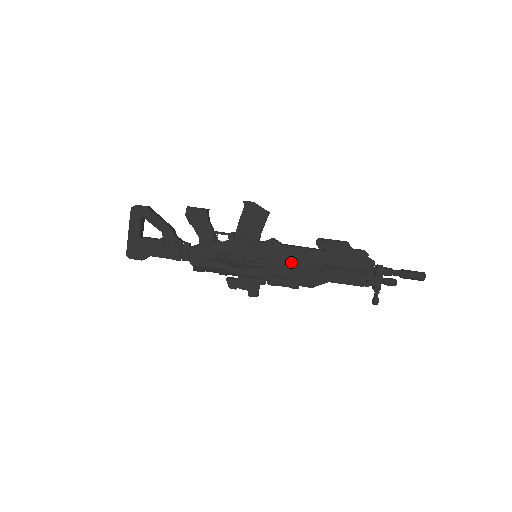
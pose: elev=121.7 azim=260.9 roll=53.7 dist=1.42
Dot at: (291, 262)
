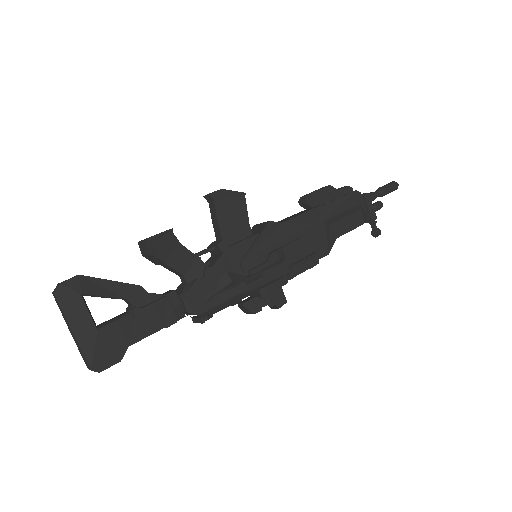
Dot at: (299, 238)
